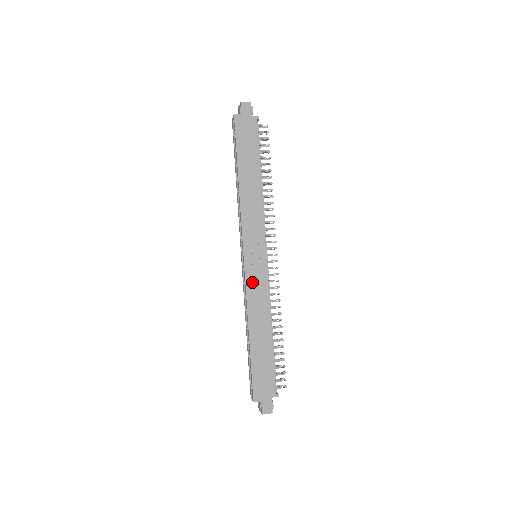
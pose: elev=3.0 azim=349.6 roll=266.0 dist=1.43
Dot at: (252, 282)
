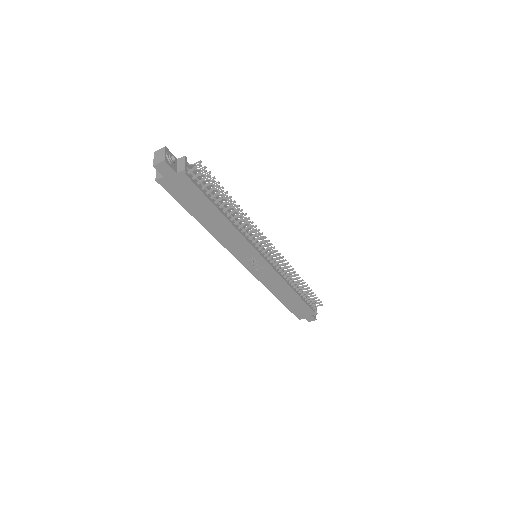
Dot at: (262, 276)
